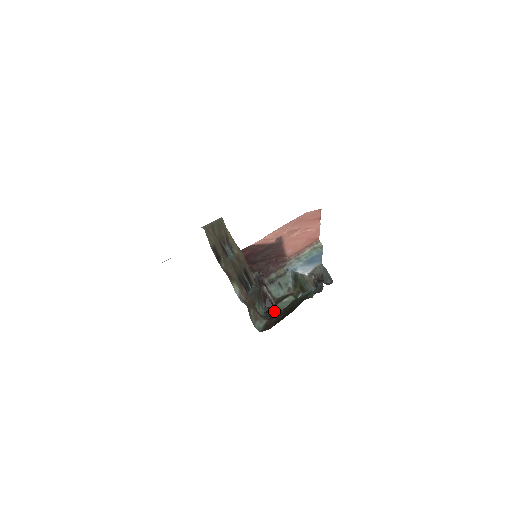
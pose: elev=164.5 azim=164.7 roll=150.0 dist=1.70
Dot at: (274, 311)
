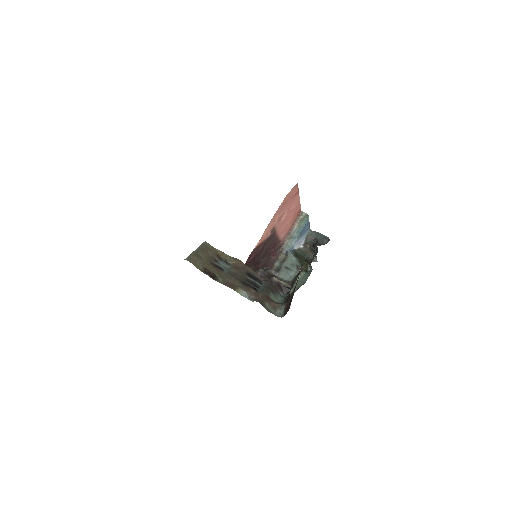
Dot at: occluded
